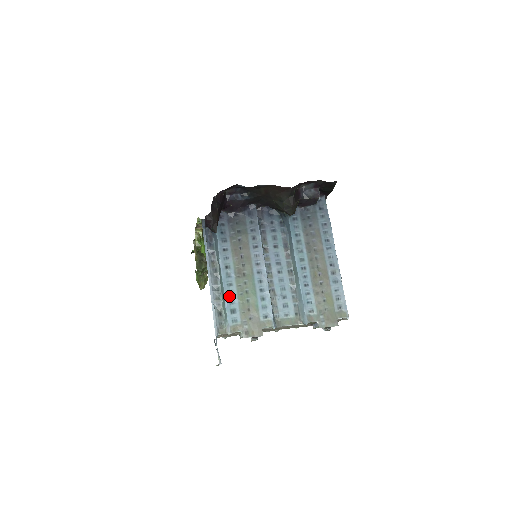
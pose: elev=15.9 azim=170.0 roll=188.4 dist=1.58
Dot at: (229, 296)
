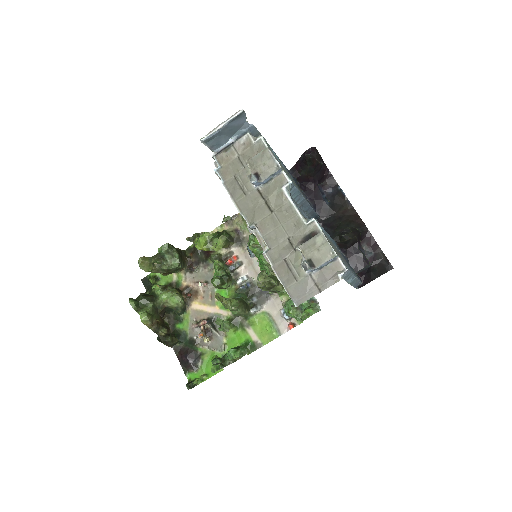
Dot at: occluded
